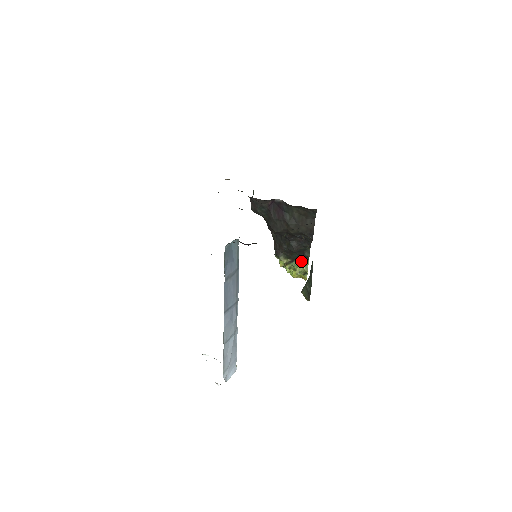
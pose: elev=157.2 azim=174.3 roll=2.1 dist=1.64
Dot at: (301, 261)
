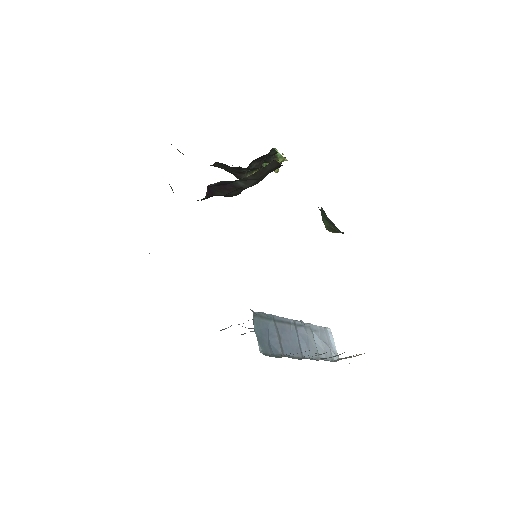
Dot at: (271, 161)
